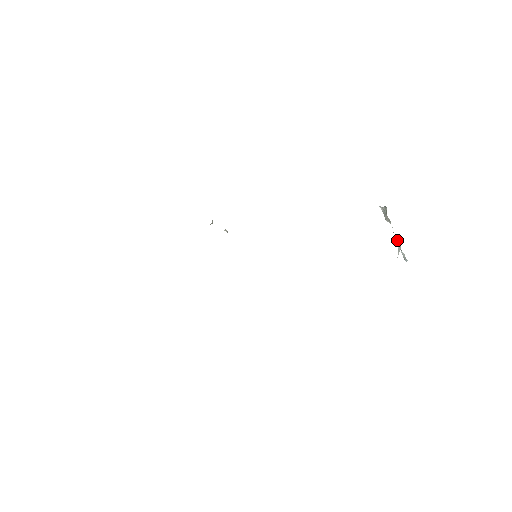
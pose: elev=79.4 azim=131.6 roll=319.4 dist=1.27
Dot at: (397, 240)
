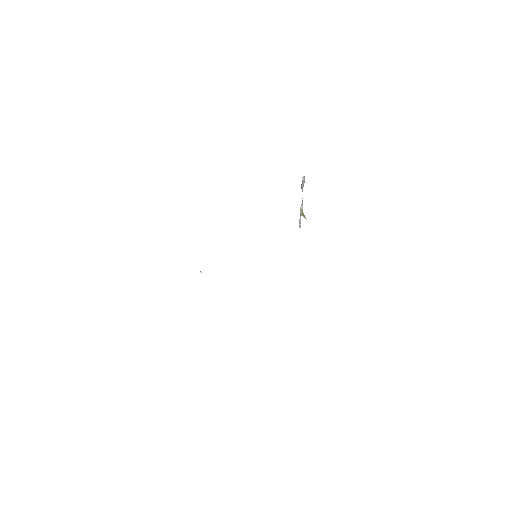
Dot at: occluded
